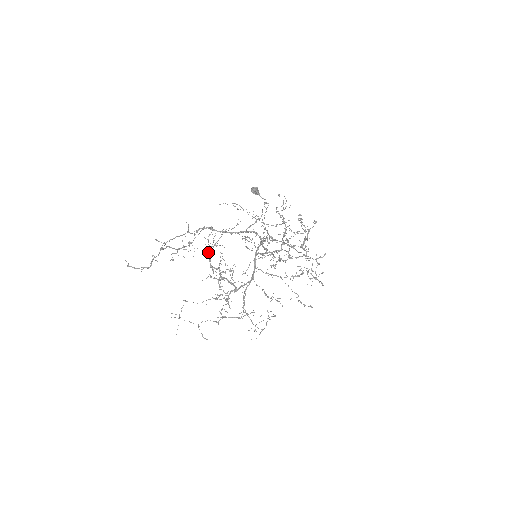
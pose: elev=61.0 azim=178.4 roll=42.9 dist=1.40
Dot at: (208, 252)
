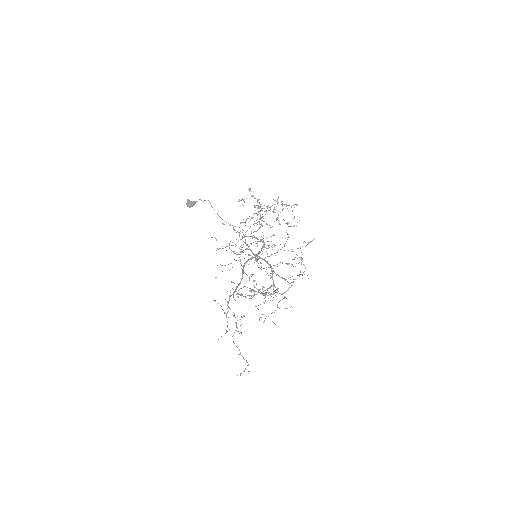
Dot at: occluded
